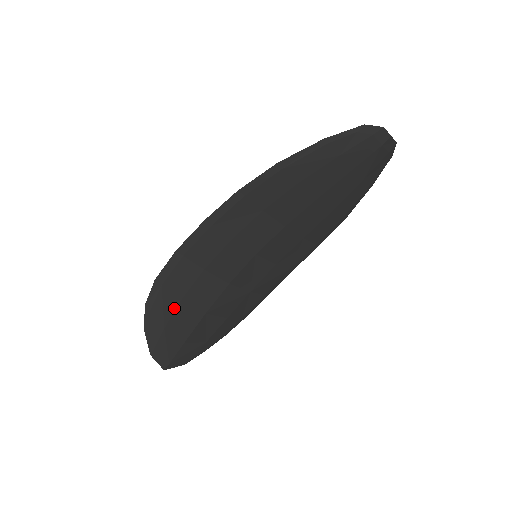
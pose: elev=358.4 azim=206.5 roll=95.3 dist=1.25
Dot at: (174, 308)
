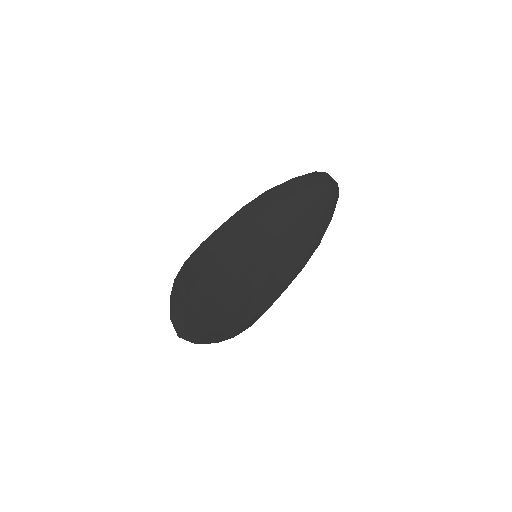
Dot at: (195, 284)
